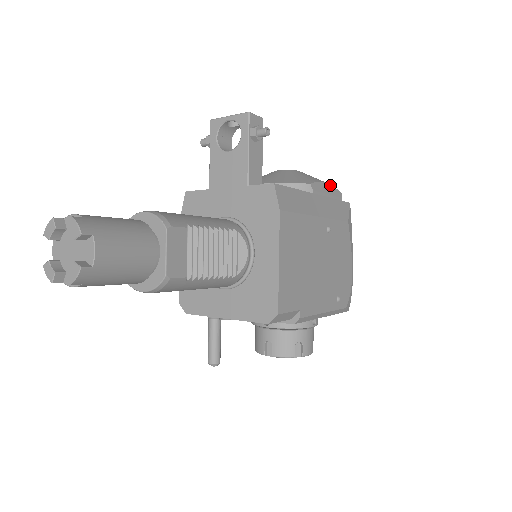
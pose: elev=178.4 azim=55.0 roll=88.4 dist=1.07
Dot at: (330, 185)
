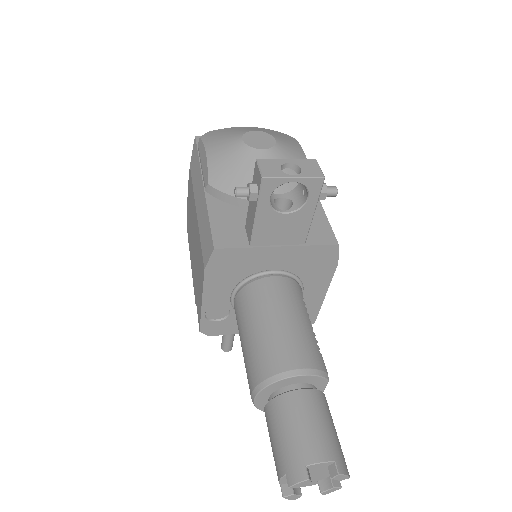
Dot at: (302, 149)
